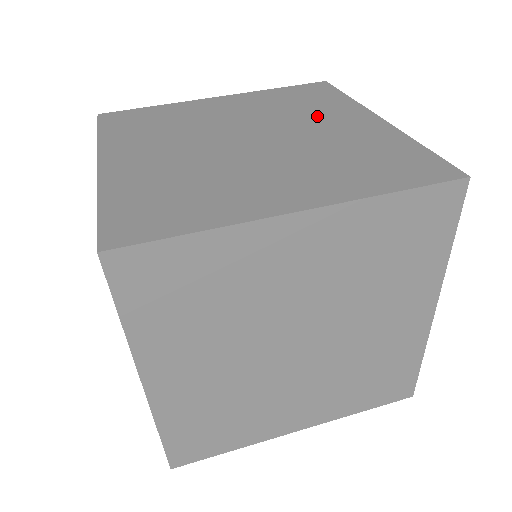
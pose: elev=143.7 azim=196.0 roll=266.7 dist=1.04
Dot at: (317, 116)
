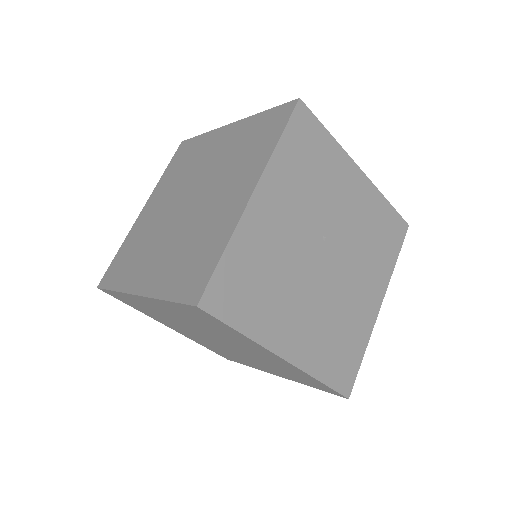
Dot at: (233, 178)
